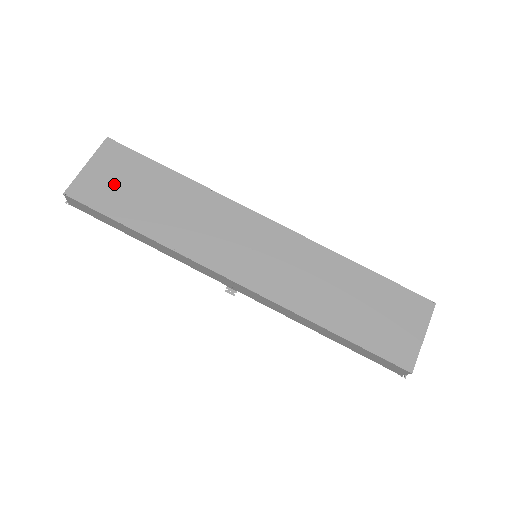
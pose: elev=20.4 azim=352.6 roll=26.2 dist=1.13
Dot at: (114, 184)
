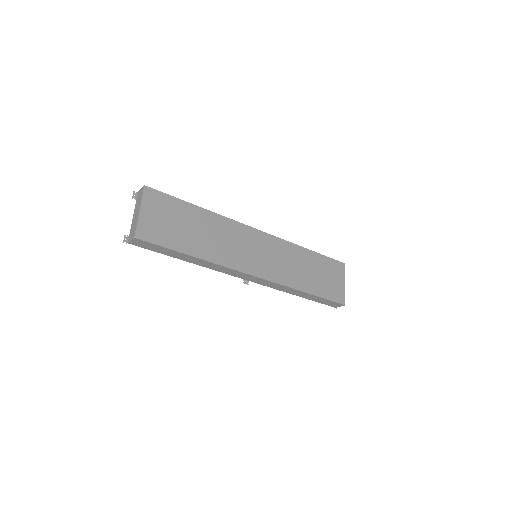
Dot at: (165, 223)
